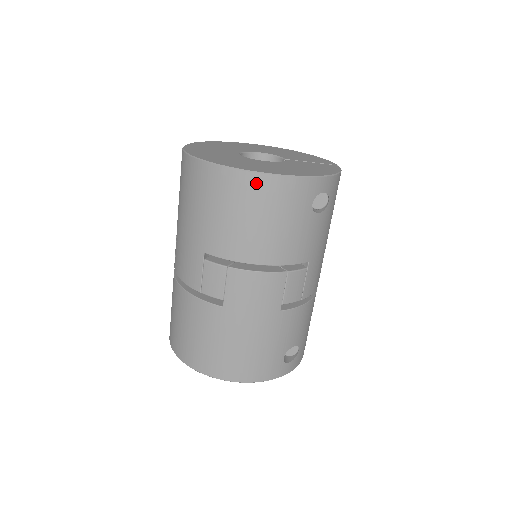
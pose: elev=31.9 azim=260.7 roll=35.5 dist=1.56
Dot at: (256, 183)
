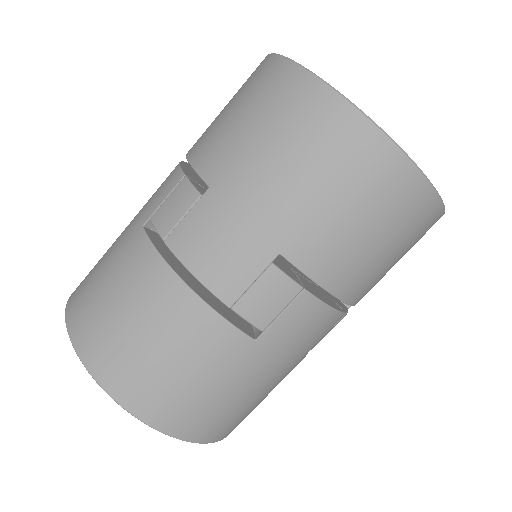
Dot at: (420, 197)
